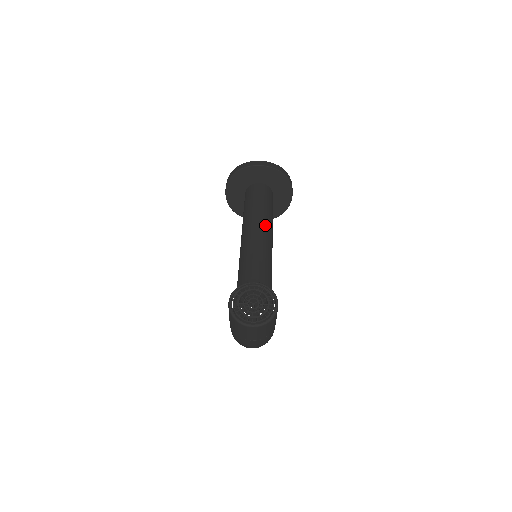
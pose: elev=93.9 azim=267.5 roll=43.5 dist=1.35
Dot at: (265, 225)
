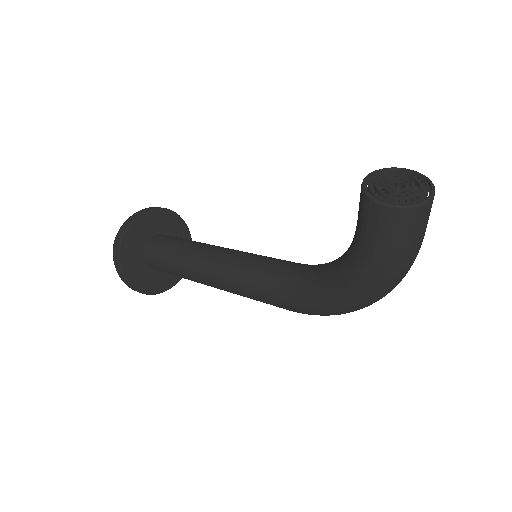
Dot at: (214, 246)
